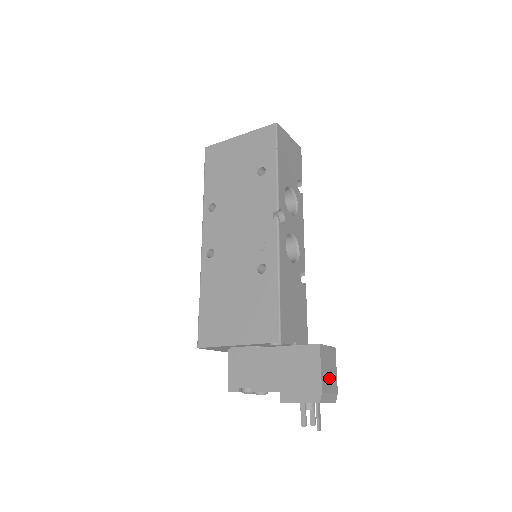
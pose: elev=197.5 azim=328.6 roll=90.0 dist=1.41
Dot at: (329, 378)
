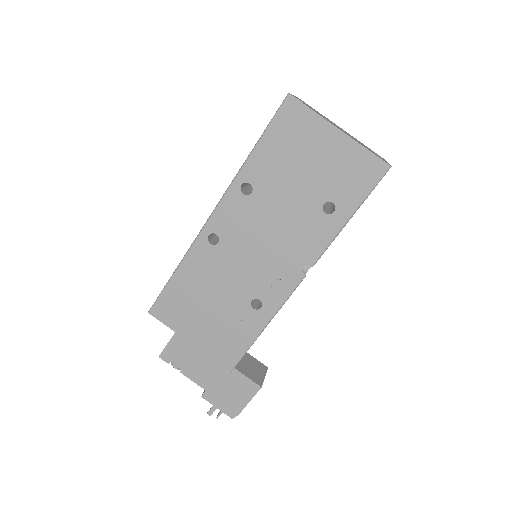
Dot at: occluded
